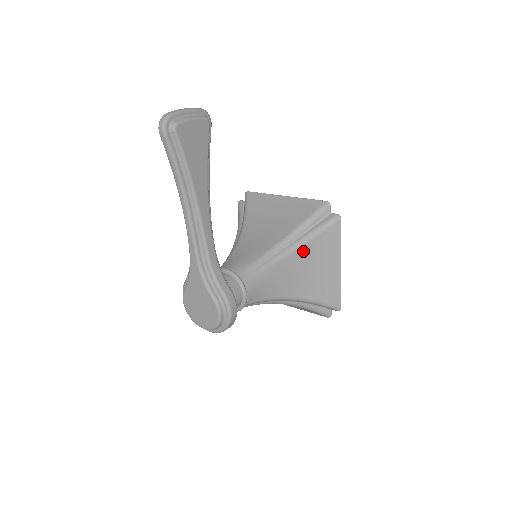
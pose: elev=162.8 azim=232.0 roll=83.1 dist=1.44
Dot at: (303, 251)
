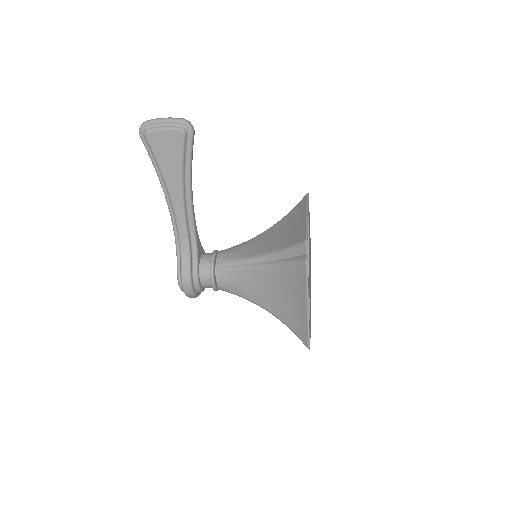
Dot at: (274, 274)
